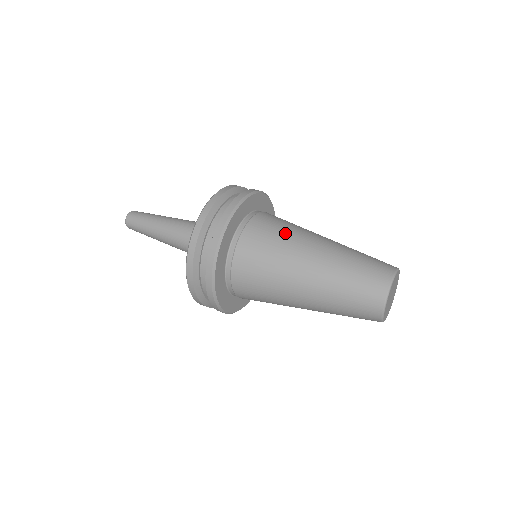
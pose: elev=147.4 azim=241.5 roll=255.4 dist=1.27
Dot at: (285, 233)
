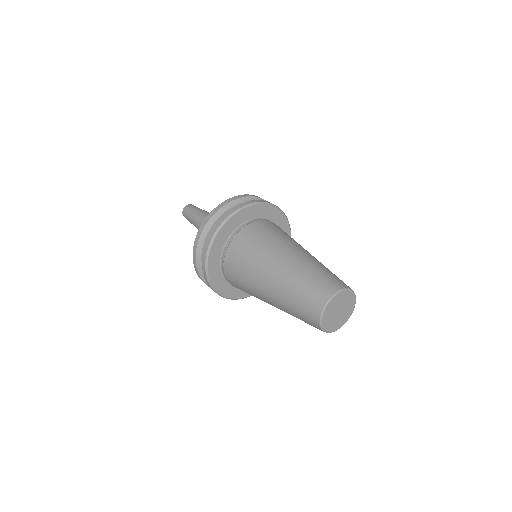
Dot at: (249, 264)
